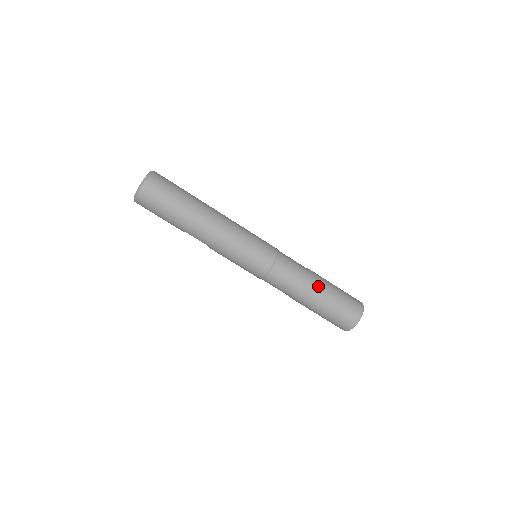
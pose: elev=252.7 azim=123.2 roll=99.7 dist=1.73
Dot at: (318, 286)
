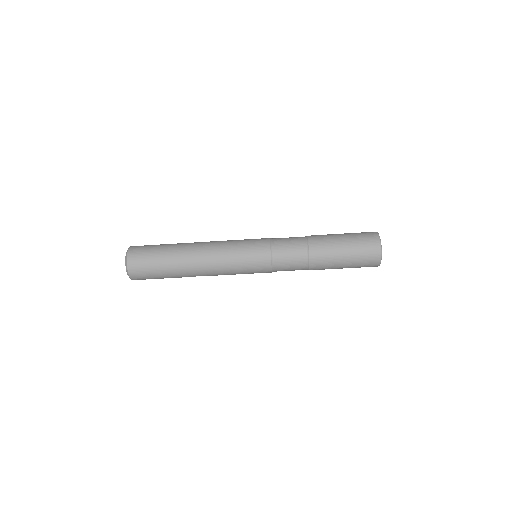
Dot at: (323, 247)
